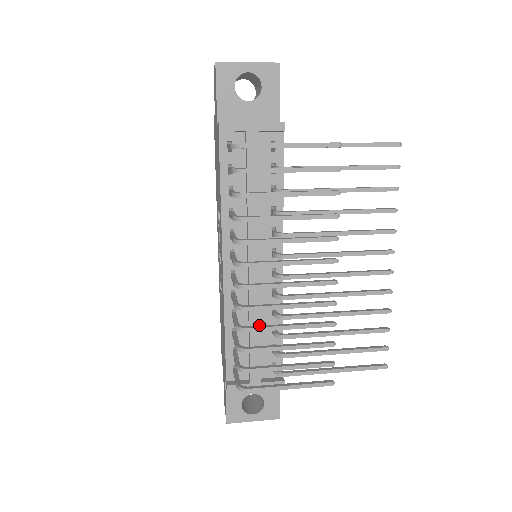
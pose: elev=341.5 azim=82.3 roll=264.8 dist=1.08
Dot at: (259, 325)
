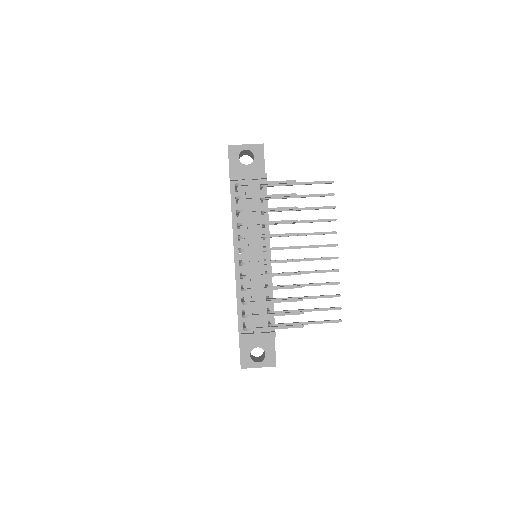
Dot at: (257, 294)
